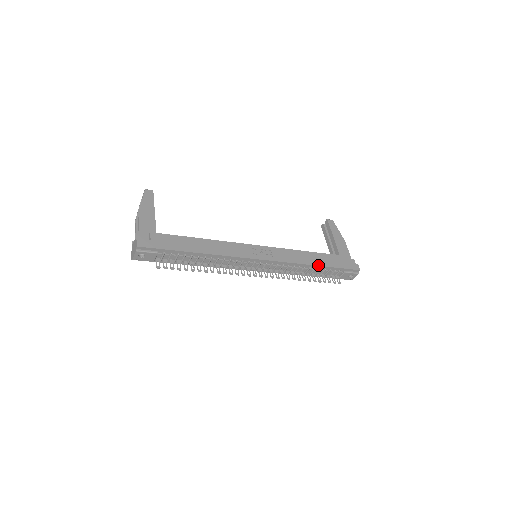
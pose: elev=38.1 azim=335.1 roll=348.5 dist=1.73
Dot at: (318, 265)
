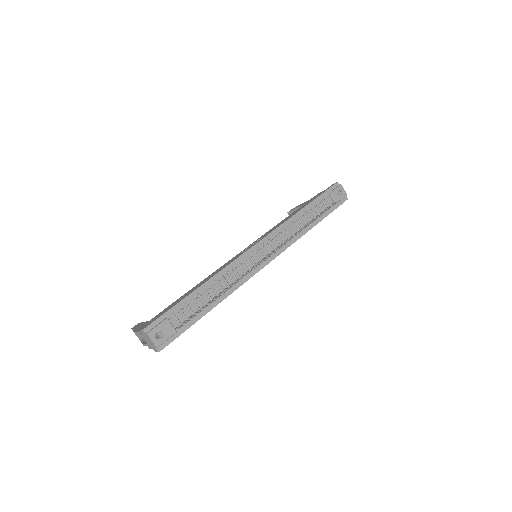
Dot at: (303, 208)
